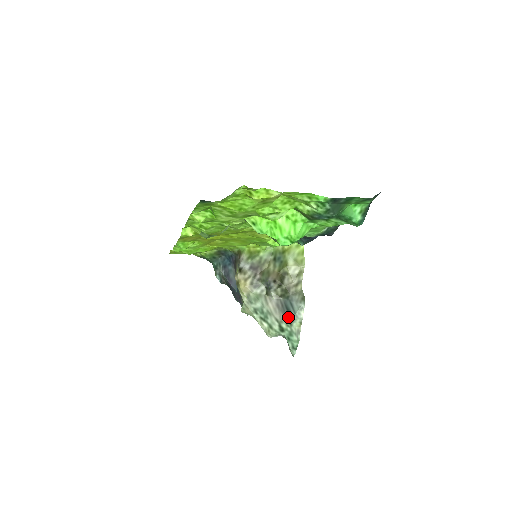
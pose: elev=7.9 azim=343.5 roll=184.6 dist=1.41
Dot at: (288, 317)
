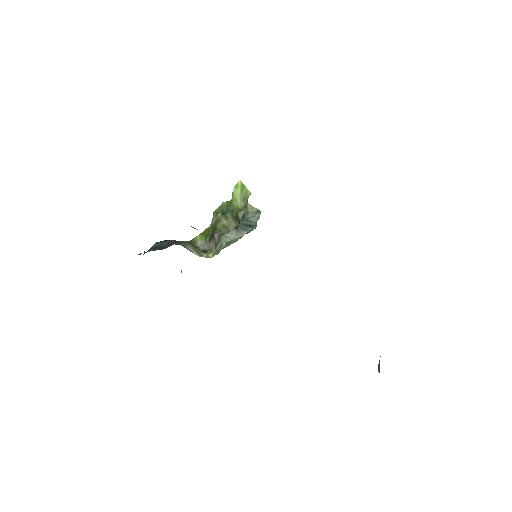
Dot at: (249, 229)
